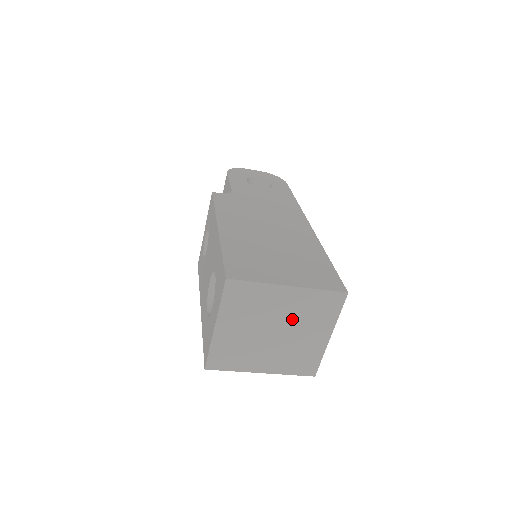
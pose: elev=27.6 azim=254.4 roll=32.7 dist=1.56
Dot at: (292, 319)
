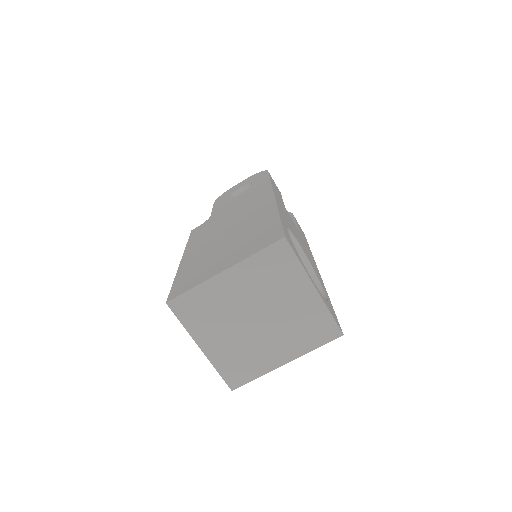
Dot at: (259, 297)
